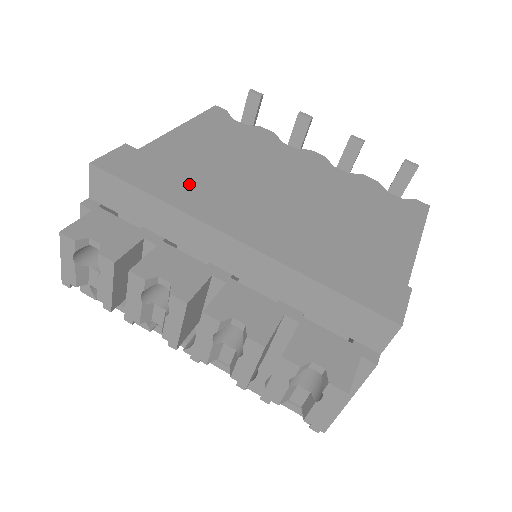
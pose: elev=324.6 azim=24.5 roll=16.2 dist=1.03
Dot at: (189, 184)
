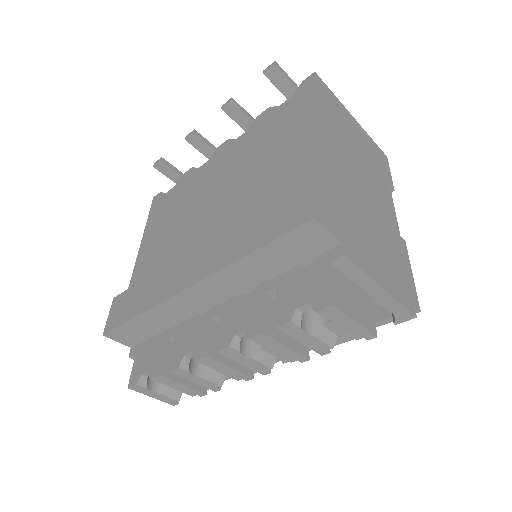
Dot at: (151, 282)
